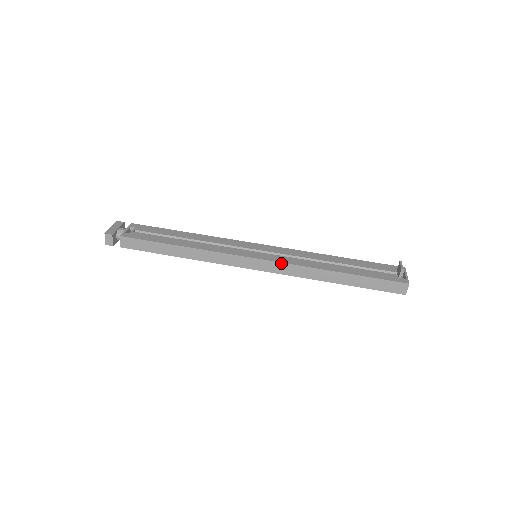
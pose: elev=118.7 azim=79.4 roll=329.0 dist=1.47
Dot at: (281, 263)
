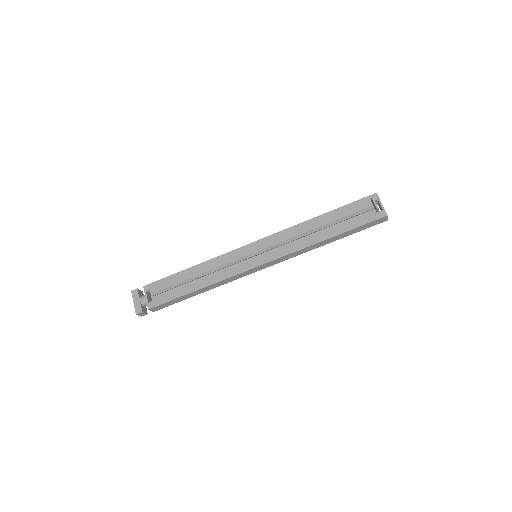
Dot at: (281, 258)
